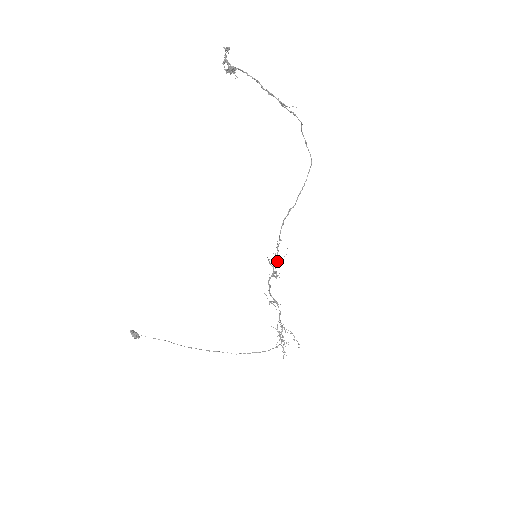
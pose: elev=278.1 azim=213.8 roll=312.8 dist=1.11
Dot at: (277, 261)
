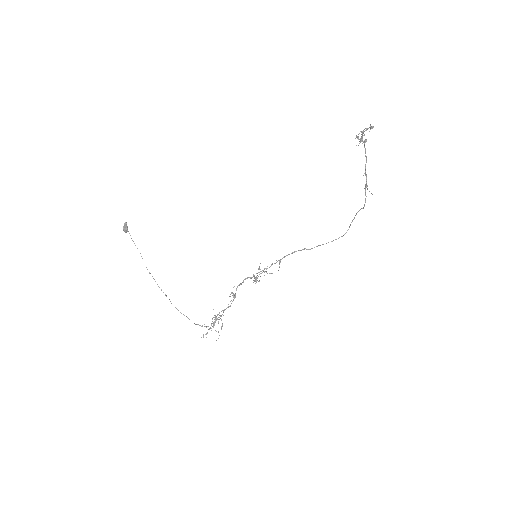
Dot at: (264, 272)
